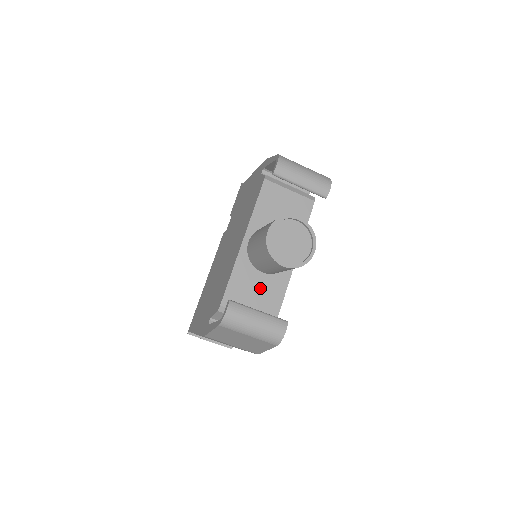
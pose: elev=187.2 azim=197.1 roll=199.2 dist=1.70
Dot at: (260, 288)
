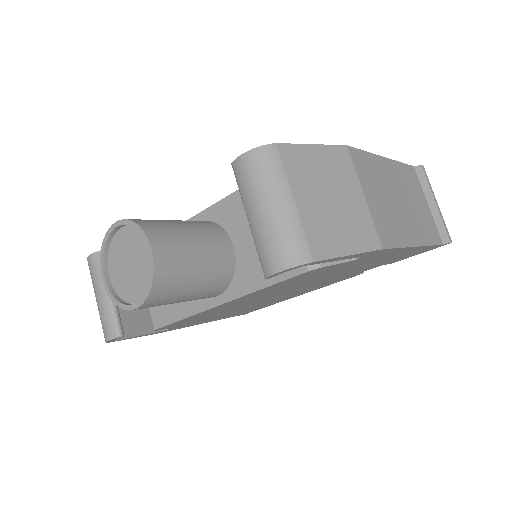
Dot at: occluded
